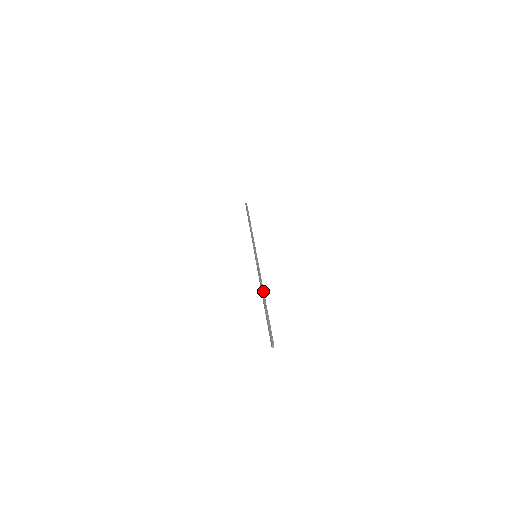
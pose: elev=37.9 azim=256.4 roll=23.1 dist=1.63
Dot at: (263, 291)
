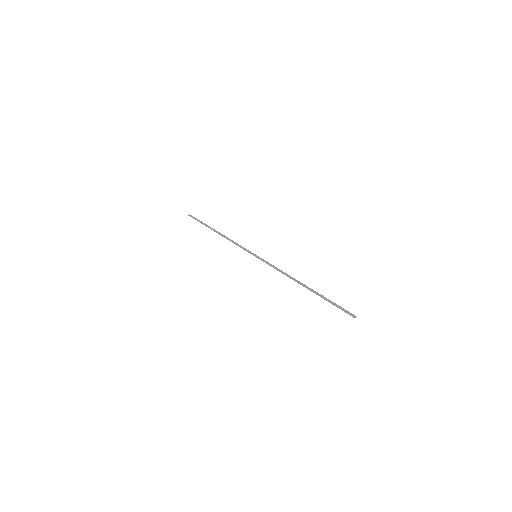
Dot at: (298, 281)
